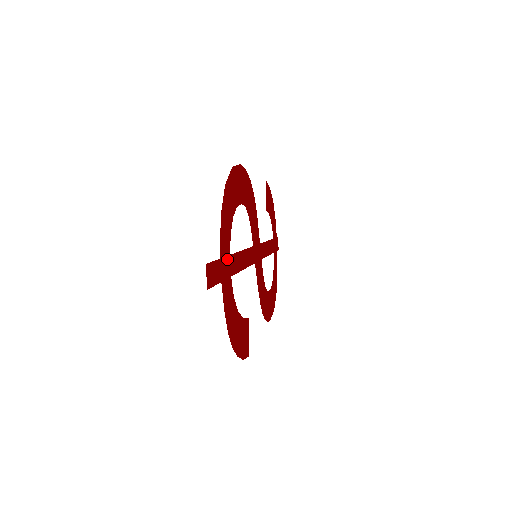
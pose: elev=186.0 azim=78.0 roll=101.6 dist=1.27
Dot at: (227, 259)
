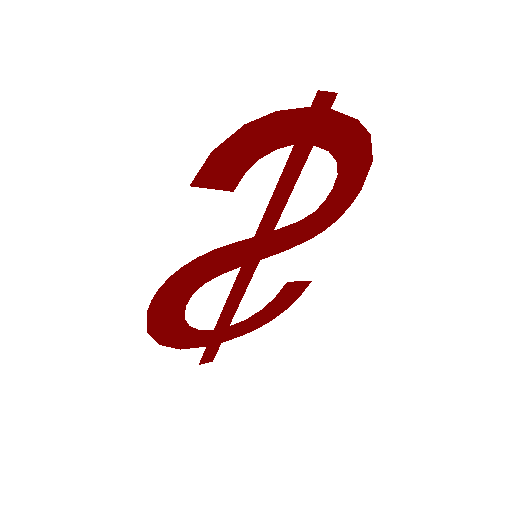
Dot at: (214, 334)
